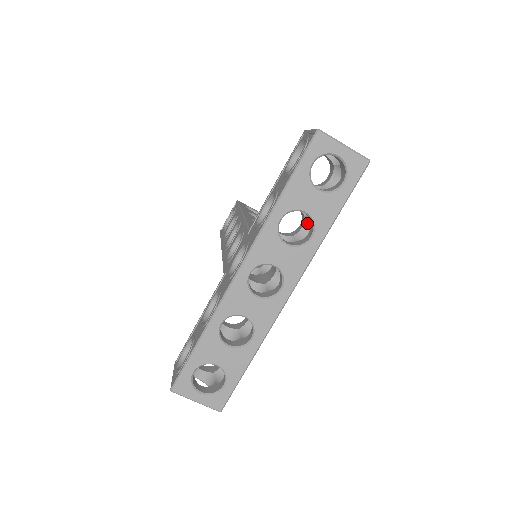
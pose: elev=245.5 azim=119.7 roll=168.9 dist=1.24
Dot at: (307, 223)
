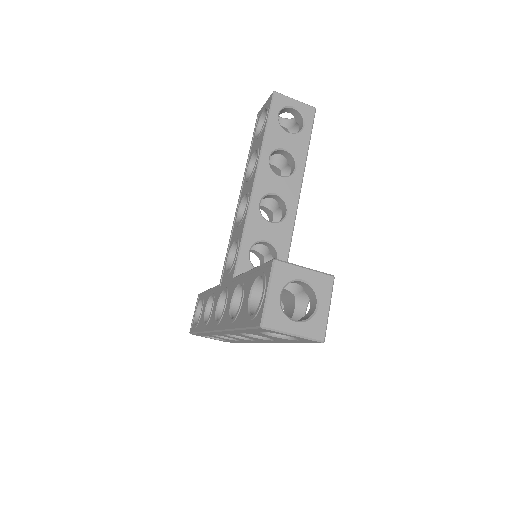
Dot at: occluded
